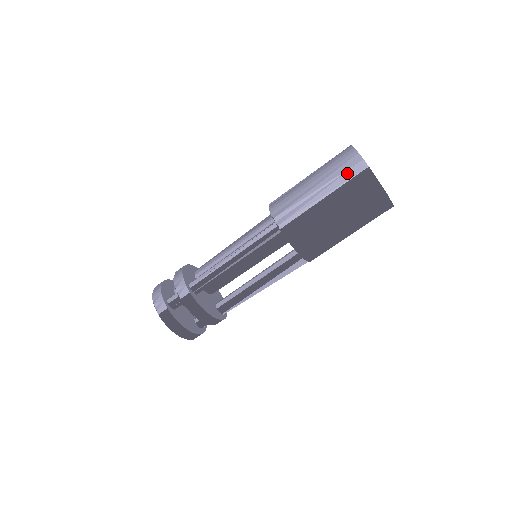
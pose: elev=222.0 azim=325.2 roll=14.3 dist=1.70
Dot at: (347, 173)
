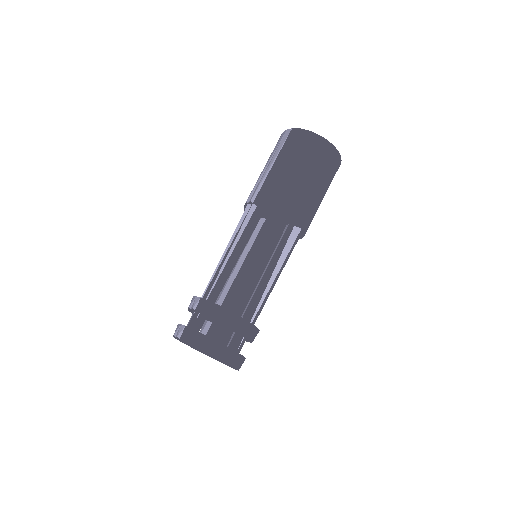
Dot at: (281, 142)
